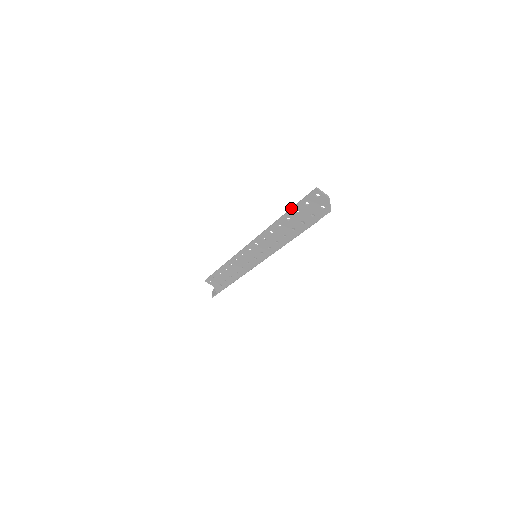
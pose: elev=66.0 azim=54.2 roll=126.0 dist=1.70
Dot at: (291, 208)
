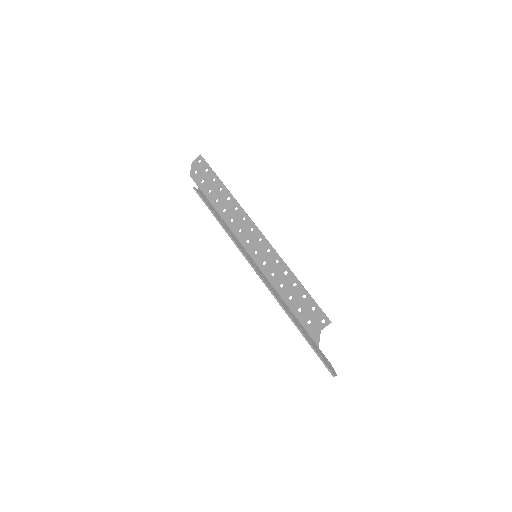
Dot at: (308, 342)
